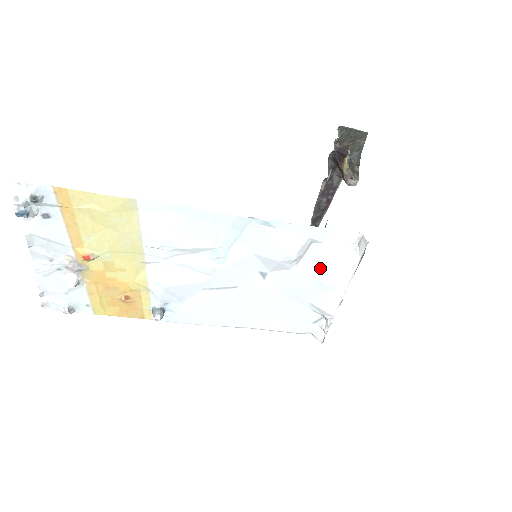
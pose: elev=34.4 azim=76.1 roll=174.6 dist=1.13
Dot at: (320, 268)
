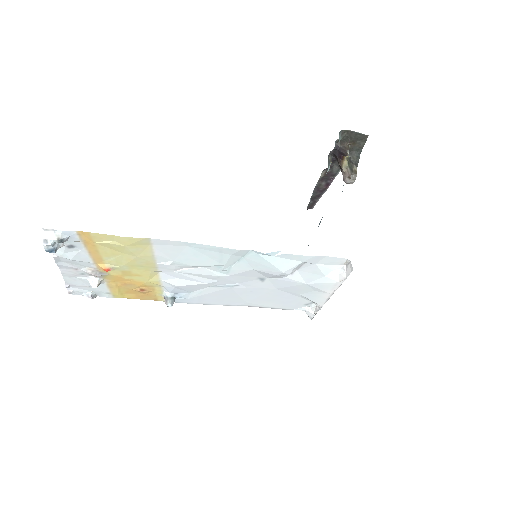
Dot at: (312, 278)
